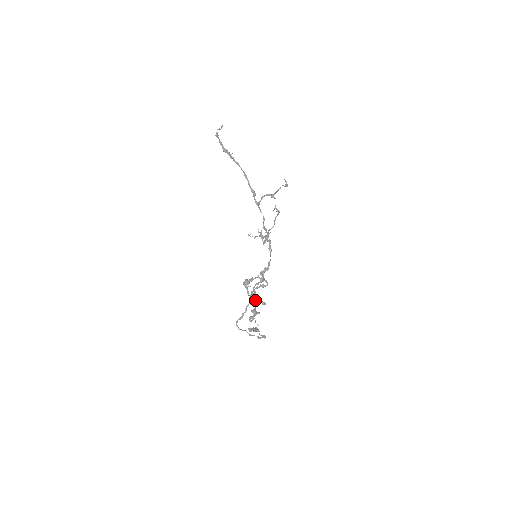
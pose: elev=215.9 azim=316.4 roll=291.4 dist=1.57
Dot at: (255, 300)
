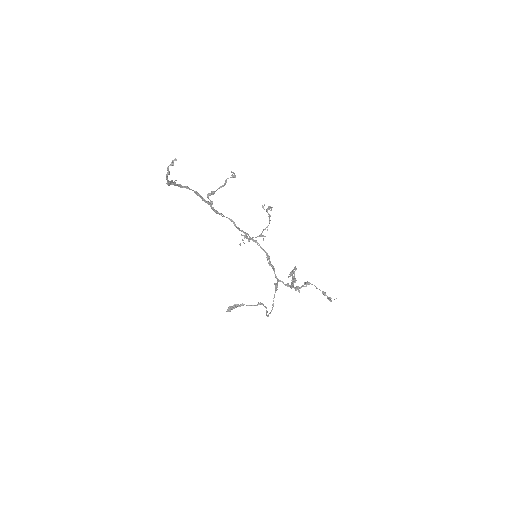
Dot at: occluded
